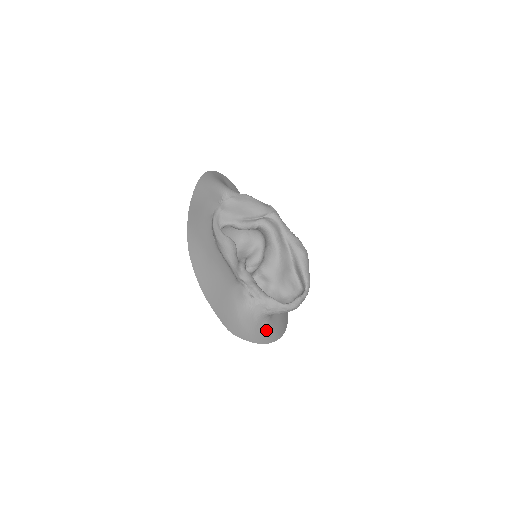
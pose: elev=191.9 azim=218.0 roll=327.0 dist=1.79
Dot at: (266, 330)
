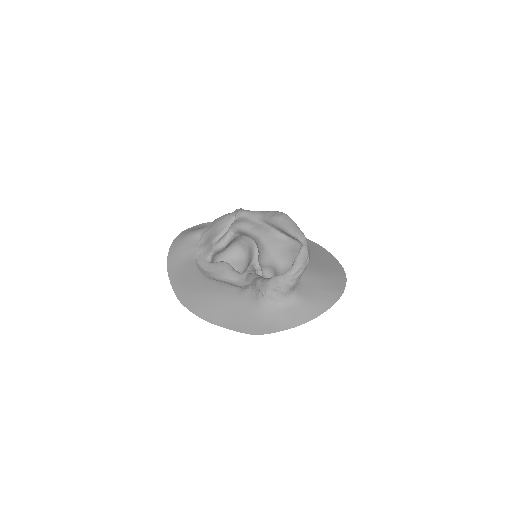
Dot at: (301, 308)
